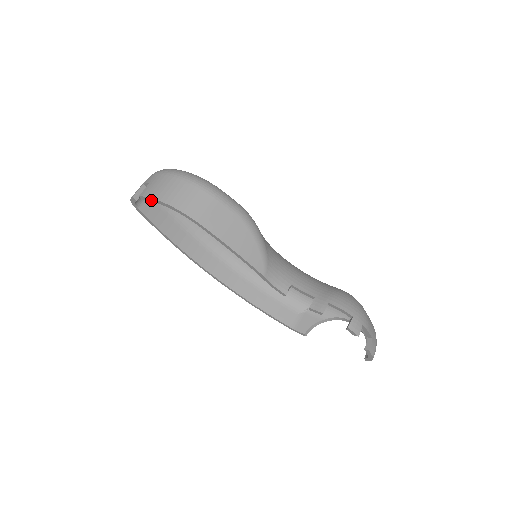
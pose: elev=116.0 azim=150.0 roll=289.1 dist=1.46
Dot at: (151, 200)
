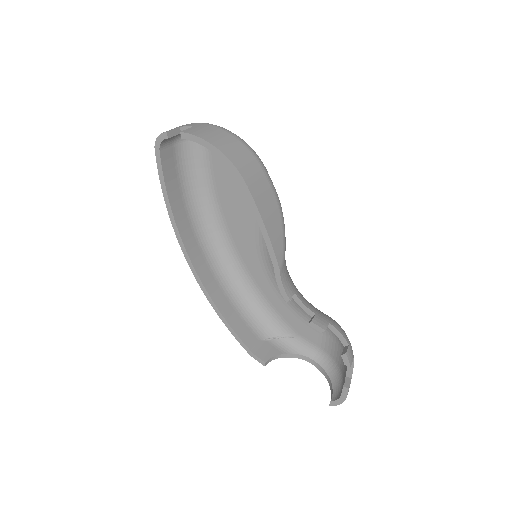
Dot at: (196, 140)
